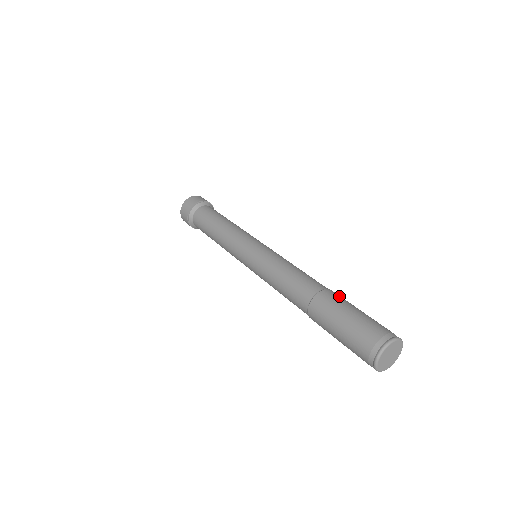
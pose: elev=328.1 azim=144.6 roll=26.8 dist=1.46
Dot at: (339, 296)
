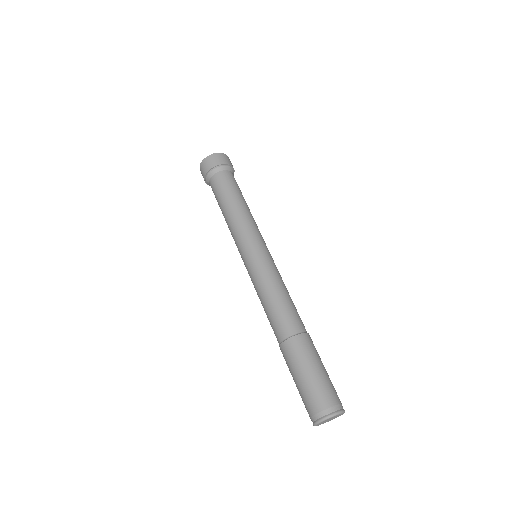
Dot at: occluded
